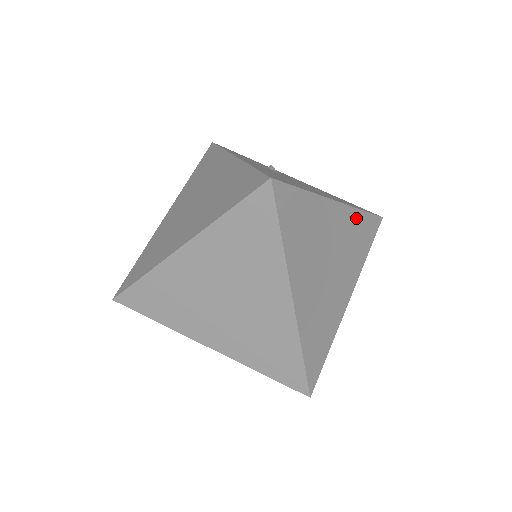
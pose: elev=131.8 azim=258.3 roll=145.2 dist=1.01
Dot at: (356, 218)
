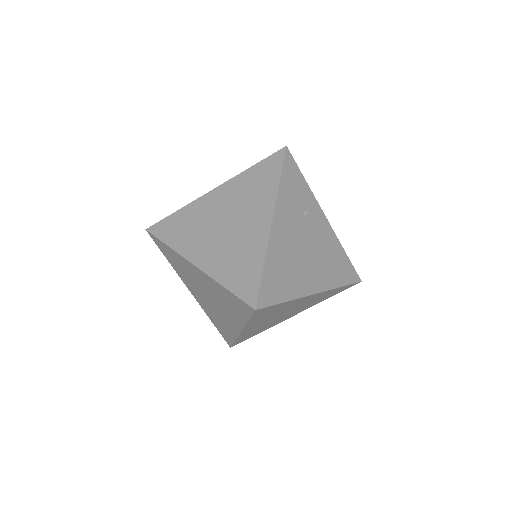
Dot at: (330, 292)
